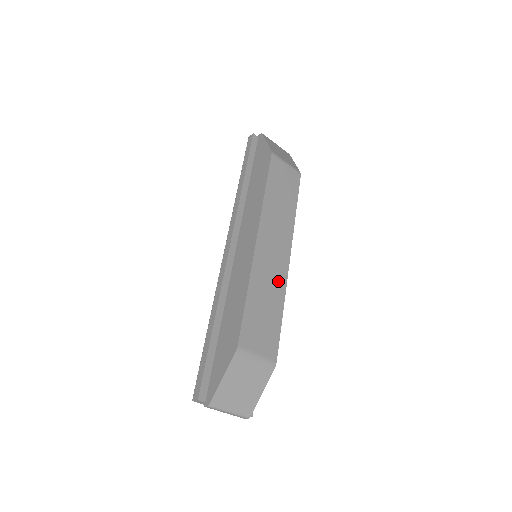
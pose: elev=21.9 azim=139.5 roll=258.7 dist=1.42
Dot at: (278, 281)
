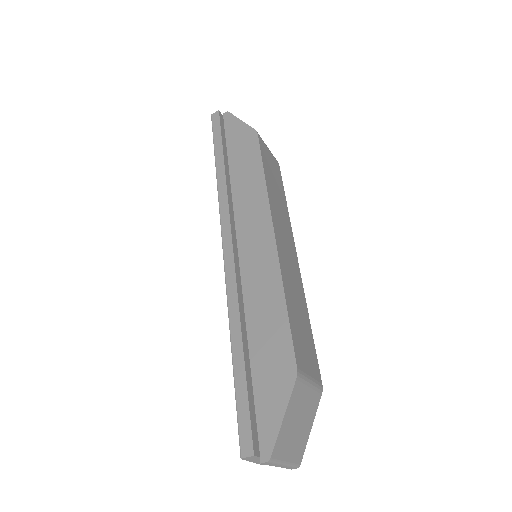
Dot at: (298, 284)
